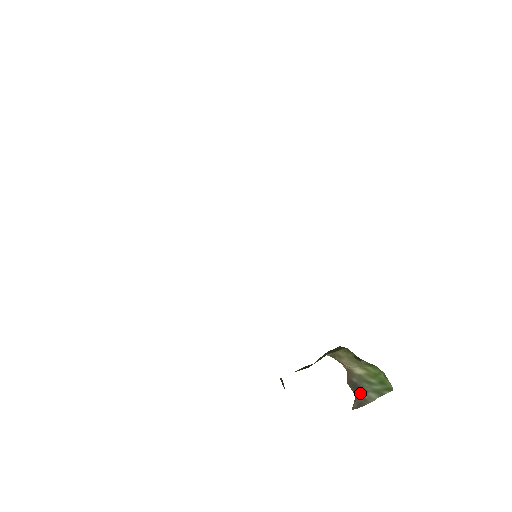
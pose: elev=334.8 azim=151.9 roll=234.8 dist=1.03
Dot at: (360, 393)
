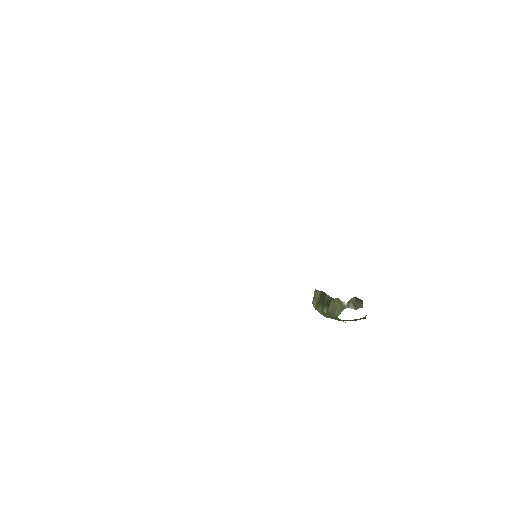
Dot at: occluded
